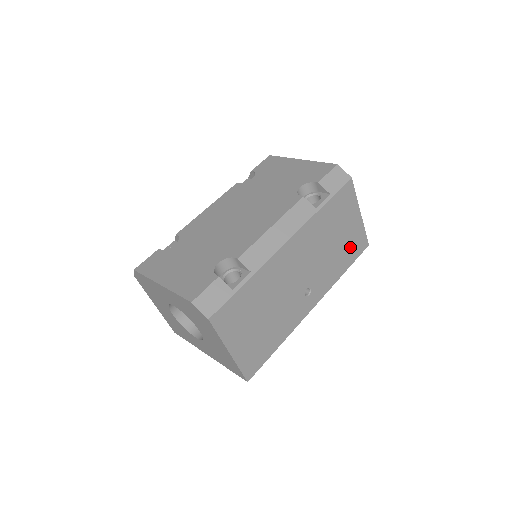
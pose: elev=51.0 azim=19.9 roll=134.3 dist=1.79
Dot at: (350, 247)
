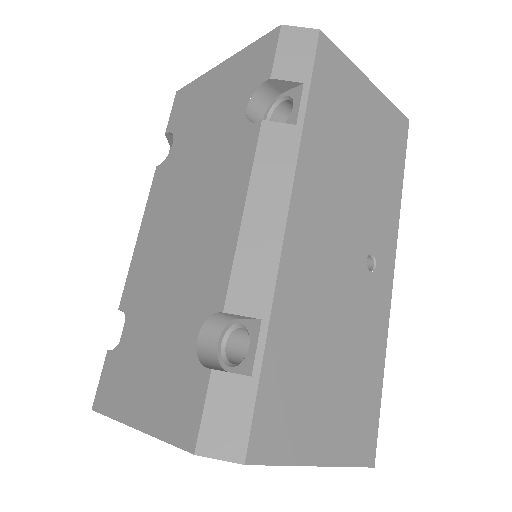
Dot at: (386, 144)
